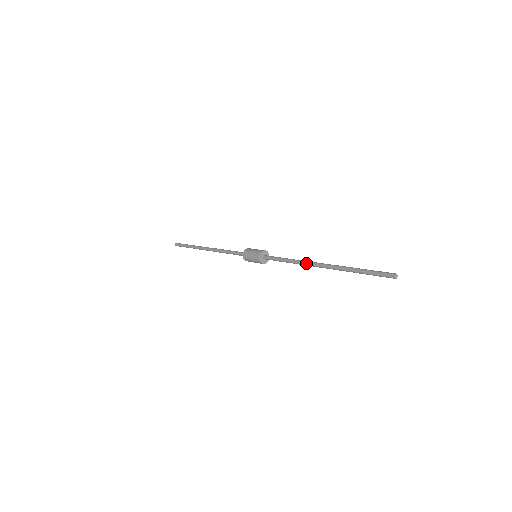
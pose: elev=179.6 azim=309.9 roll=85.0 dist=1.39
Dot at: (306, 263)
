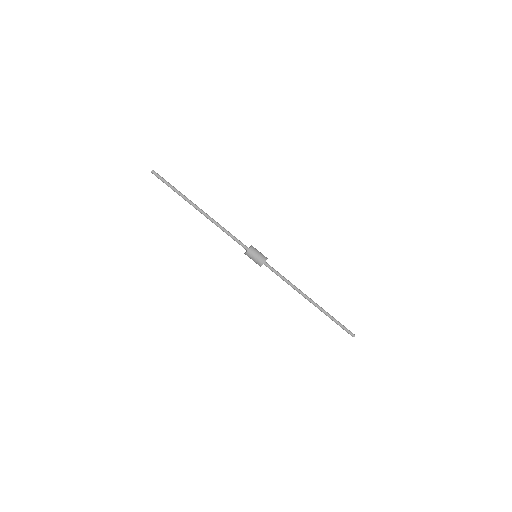
Dot at: occluded
